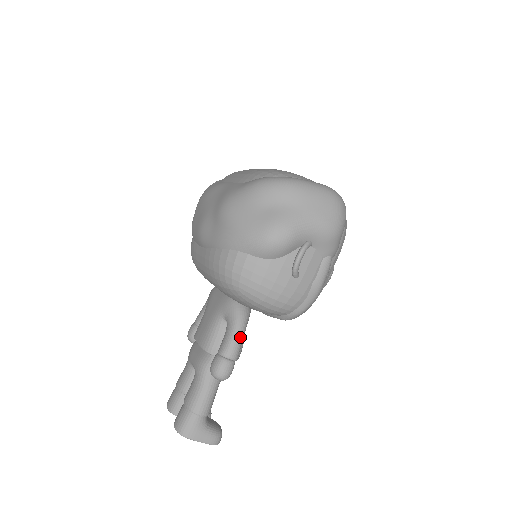
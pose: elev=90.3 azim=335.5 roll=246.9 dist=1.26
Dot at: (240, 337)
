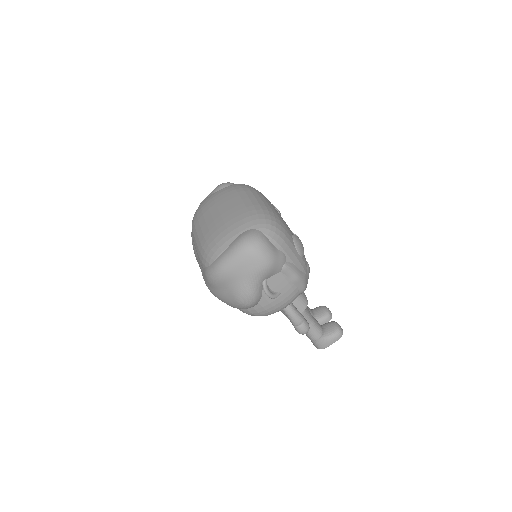
Dot at: (293, 313)
